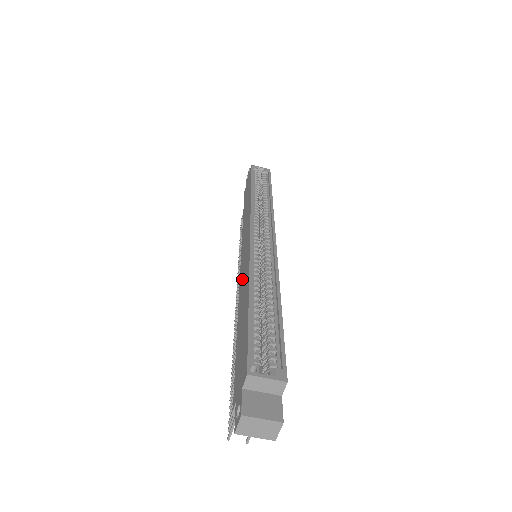
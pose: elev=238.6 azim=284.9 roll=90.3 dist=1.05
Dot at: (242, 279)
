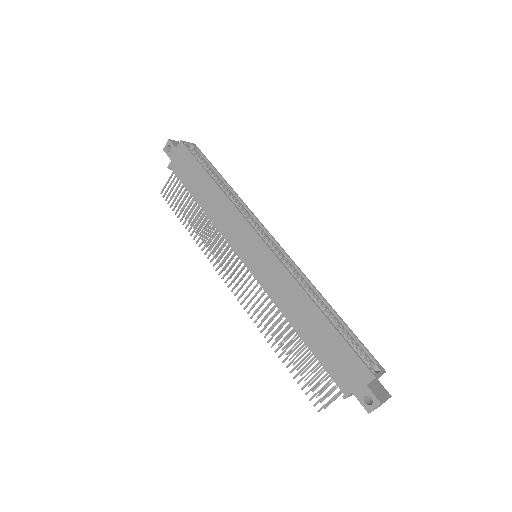
Dot at: (273, 286)
